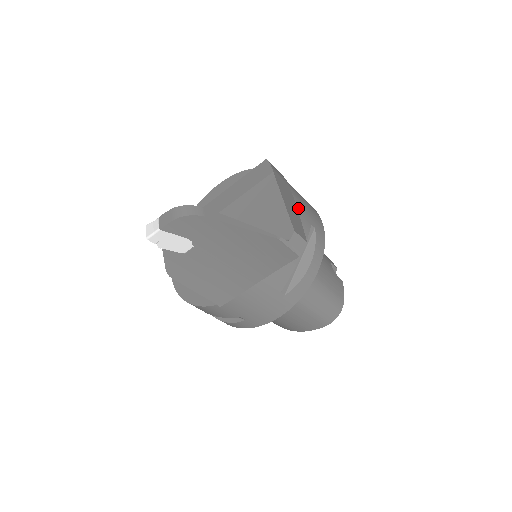
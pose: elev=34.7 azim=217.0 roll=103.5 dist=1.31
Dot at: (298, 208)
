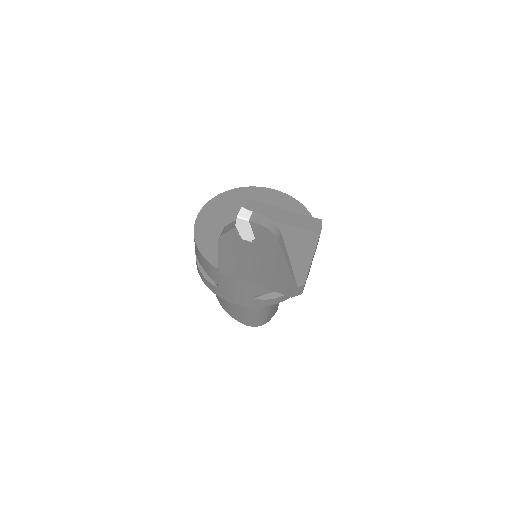
Dot at: occluded
